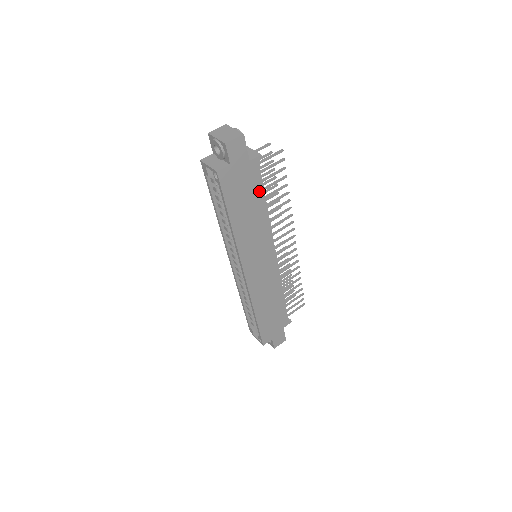
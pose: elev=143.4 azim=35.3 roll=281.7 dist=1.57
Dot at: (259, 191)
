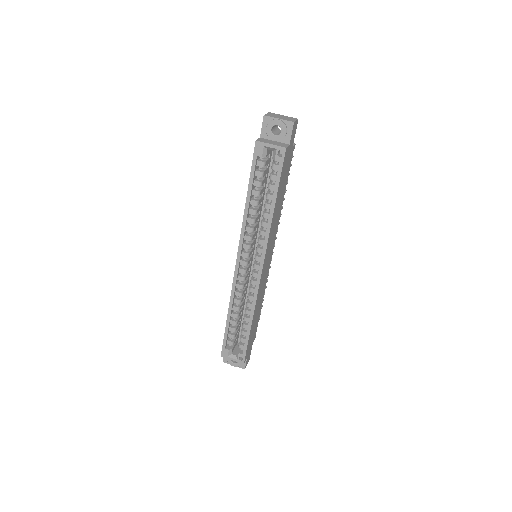
Dot at: (286, 180)
